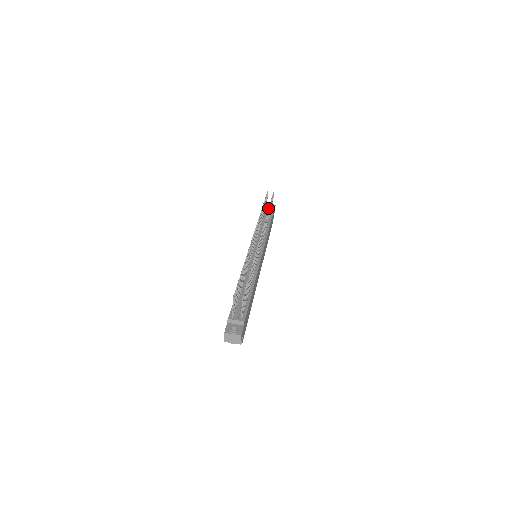
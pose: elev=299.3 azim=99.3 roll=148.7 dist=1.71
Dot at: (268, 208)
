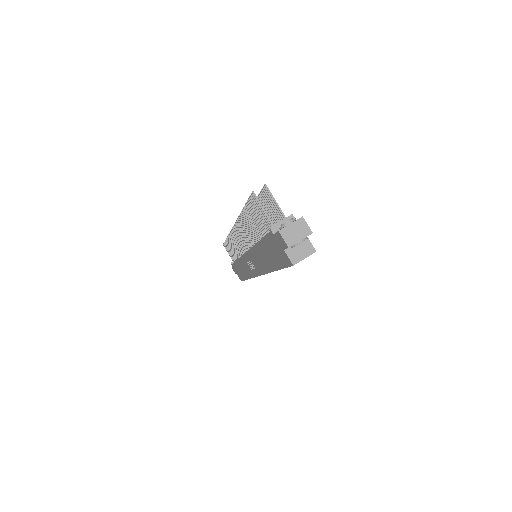
Dot at: occluded
